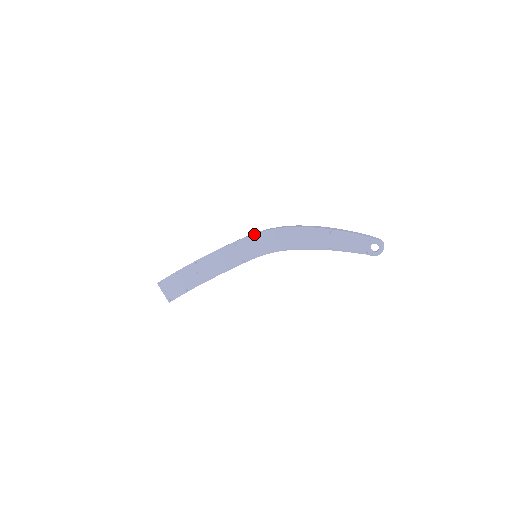
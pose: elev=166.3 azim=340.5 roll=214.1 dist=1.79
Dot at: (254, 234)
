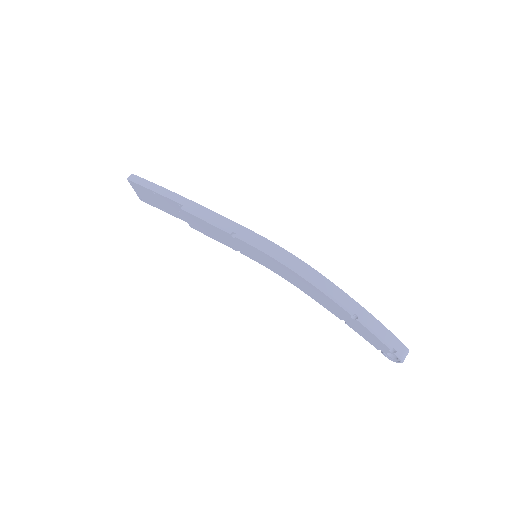
Dot at: (261, 249)
